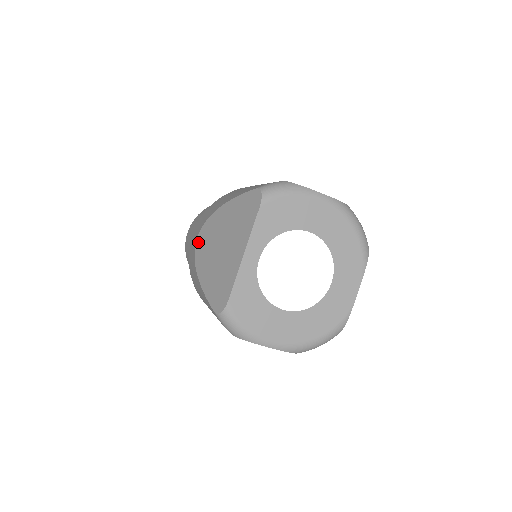
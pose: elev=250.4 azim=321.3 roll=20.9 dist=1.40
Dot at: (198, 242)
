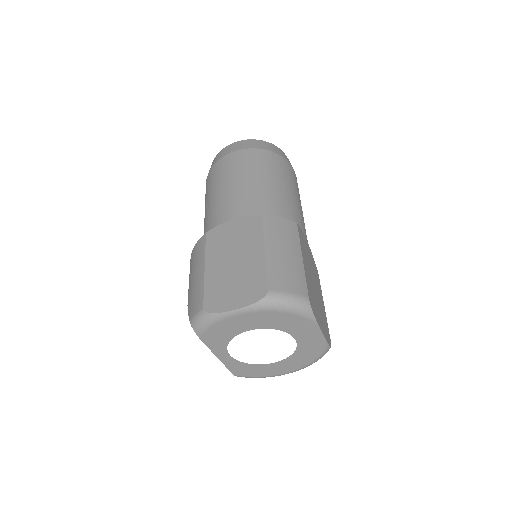
Dot at: occluded
